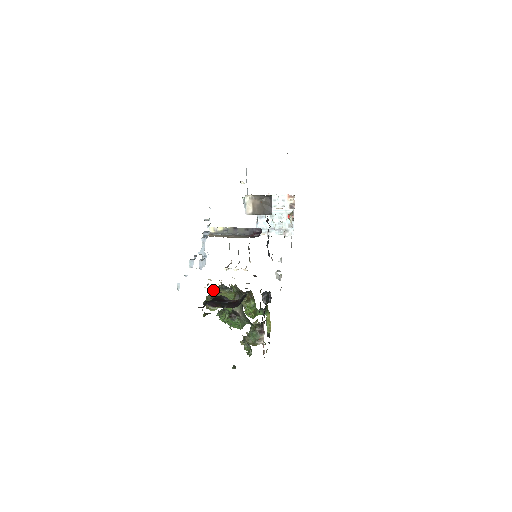
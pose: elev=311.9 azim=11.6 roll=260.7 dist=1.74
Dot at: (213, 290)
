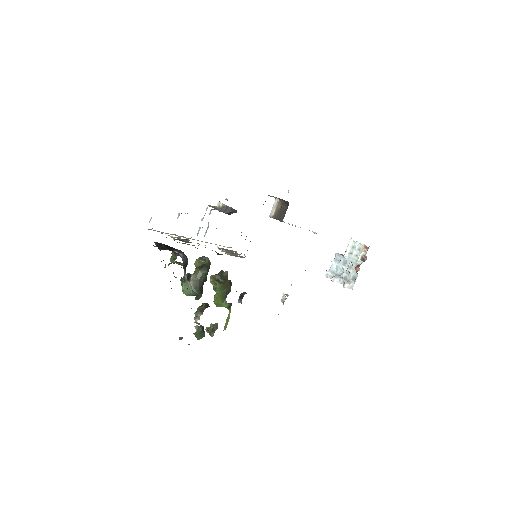
Dot at: (198, 258)
